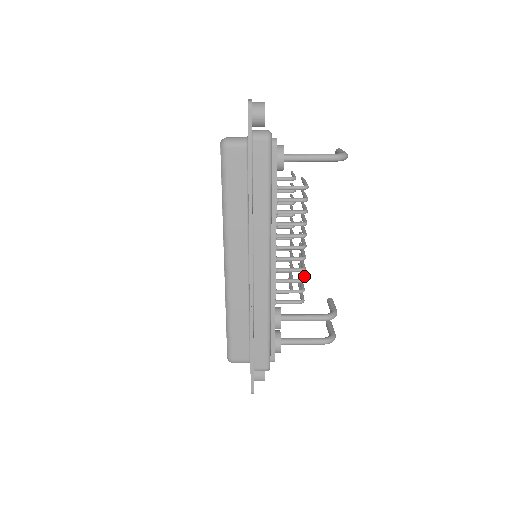
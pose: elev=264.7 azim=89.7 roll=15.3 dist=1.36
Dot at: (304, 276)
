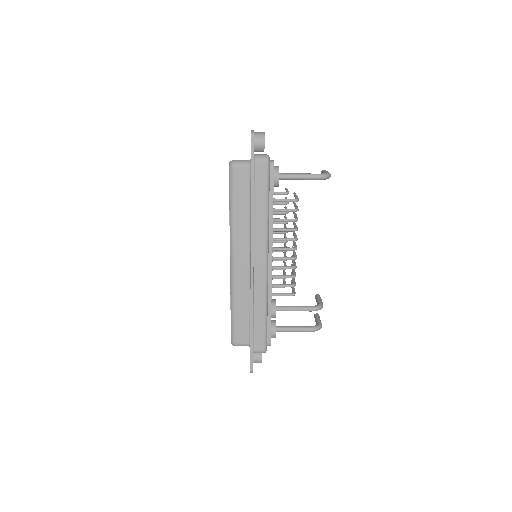
Dot at: (295, 273)
